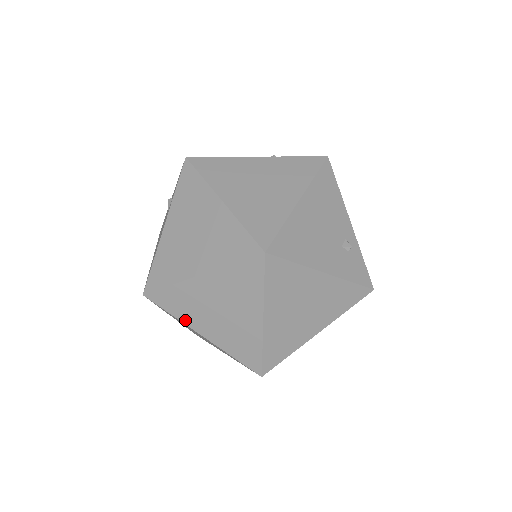
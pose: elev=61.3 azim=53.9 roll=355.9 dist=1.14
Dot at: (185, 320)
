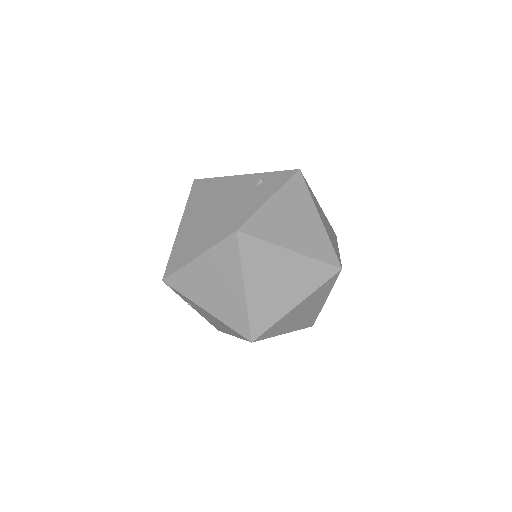
Dot at: (246, 270)
